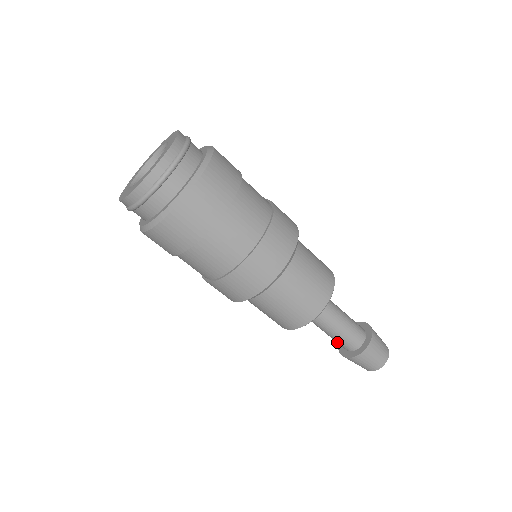
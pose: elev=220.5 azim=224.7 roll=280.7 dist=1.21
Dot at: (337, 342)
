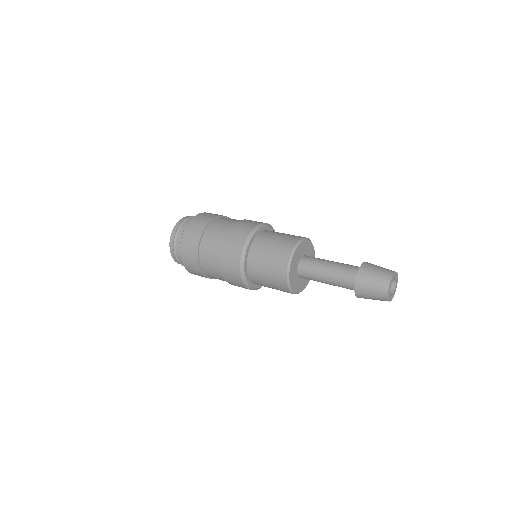
Dot at: (343, 284)
